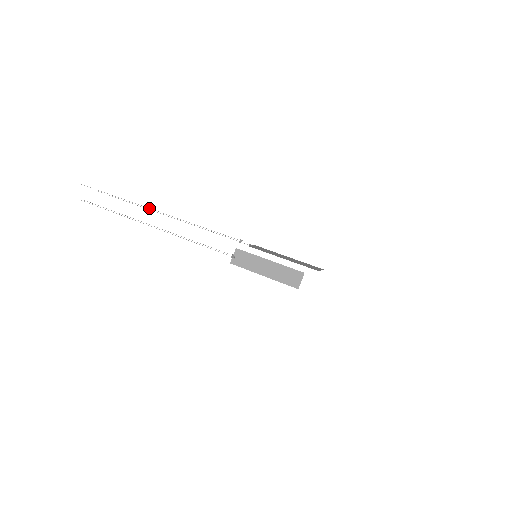
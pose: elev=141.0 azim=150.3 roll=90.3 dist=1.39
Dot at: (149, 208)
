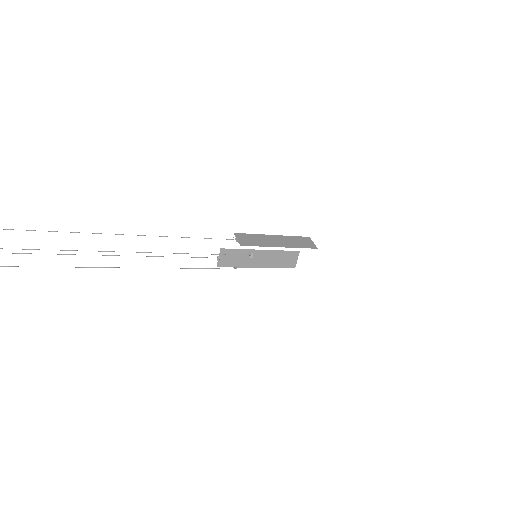
Dot at: occluded
